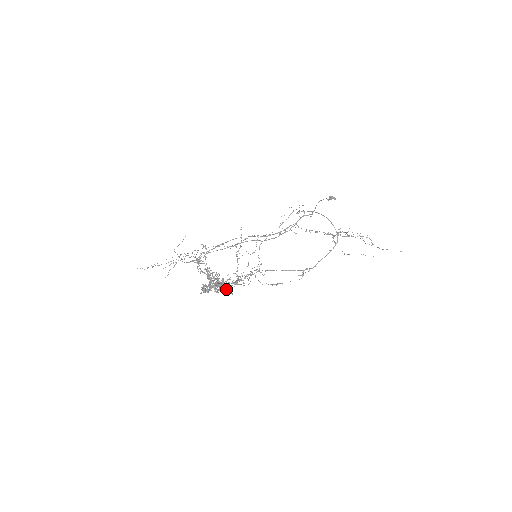
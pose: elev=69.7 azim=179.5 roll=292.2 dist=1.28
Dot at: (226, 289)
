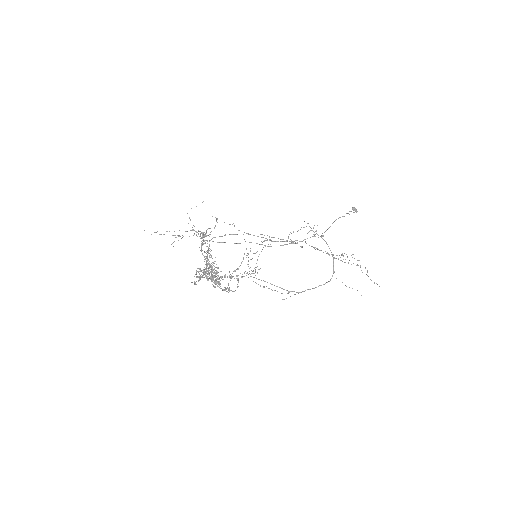
Dot at: (216, 281)
